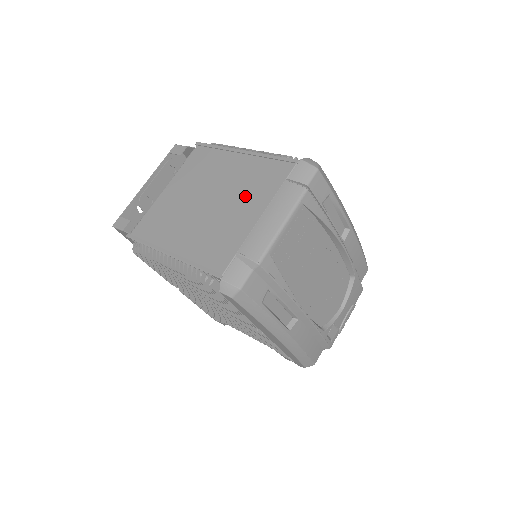
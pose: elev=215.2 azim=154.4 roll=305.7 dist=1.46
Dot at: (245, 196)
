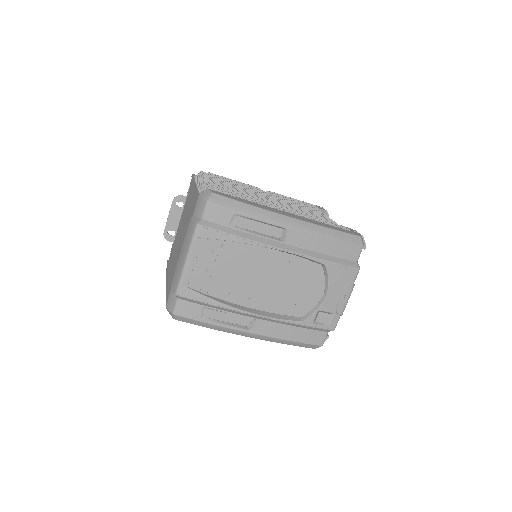
Dot at: occluded
